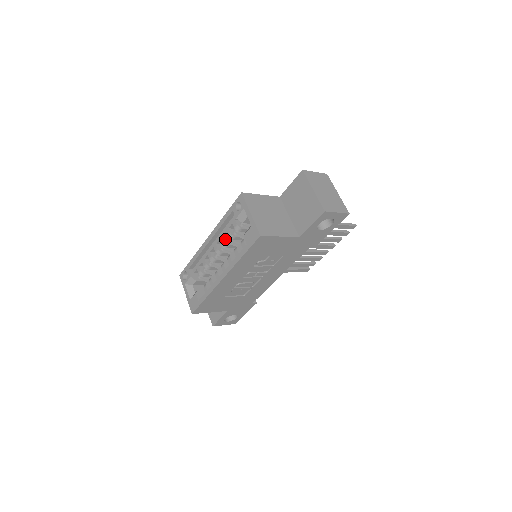
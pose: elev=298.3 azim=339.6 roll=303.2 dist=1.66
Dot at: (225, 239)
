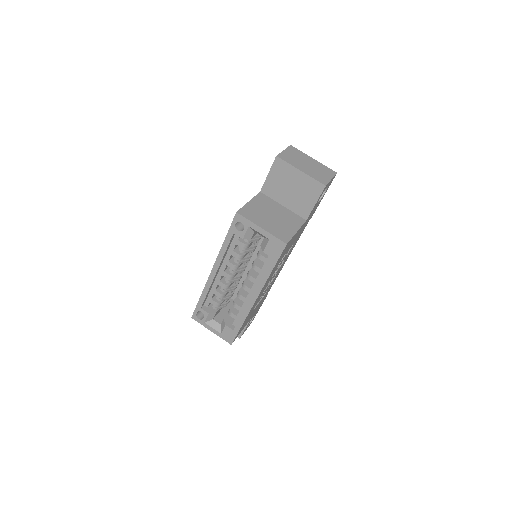
Dot at: (232, 262)
